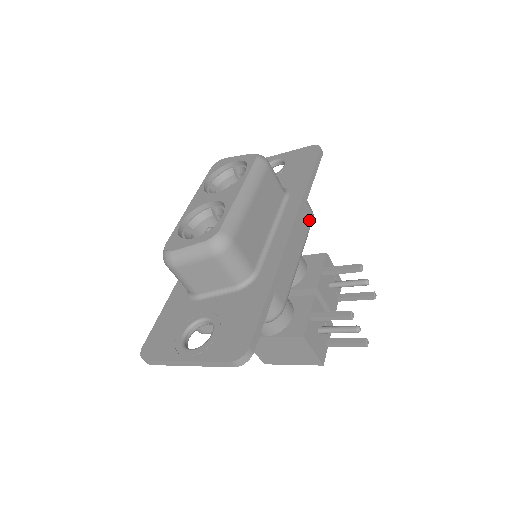
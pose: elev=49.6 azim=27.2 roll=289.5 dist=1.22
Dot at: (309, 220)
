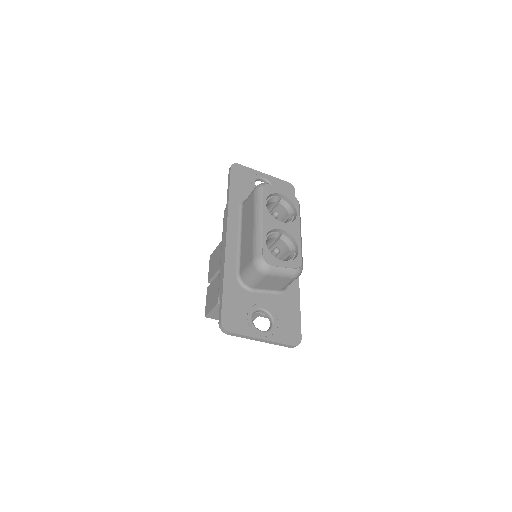
Dot at: occluded
